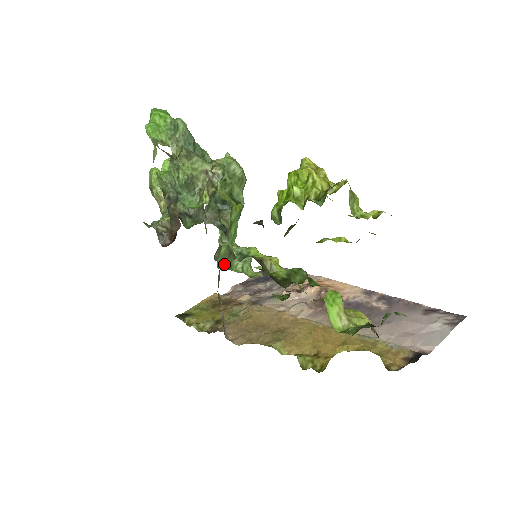
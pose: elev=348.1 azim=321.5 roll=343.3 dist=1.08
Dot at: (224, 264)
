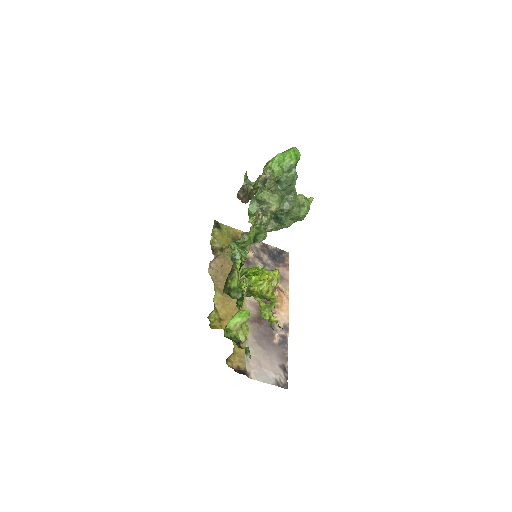
Dot at: (235, 244)
